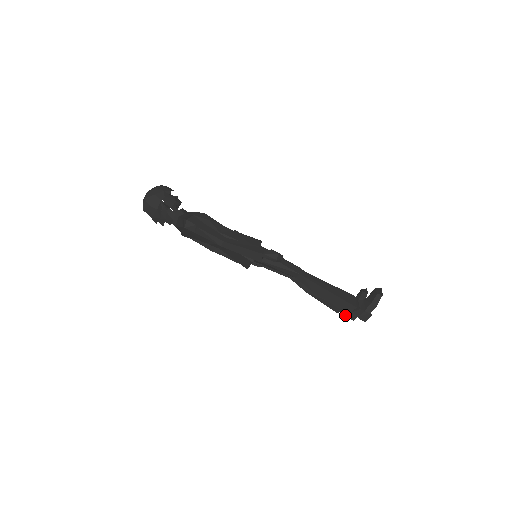
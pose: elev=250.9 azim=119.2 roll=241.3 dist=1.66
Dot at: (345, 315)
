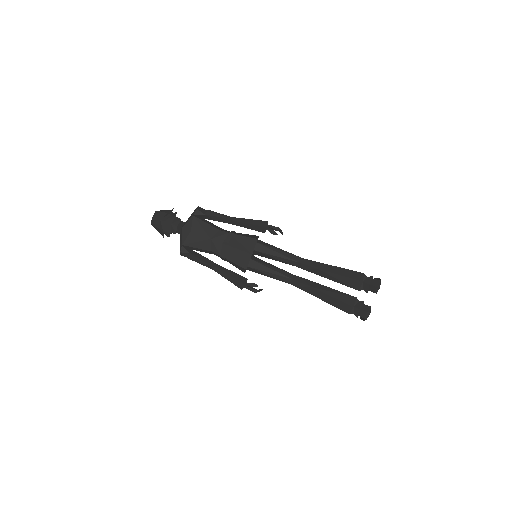
Dot at: (359, 309)
